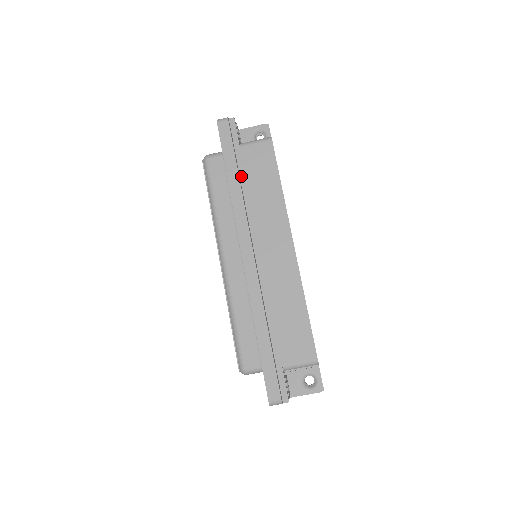
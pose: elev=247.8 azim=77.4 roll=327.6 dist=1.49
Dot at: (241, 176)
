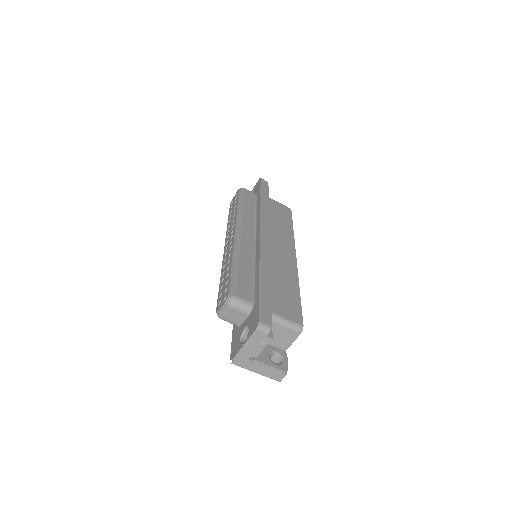
Dot at: occluded
